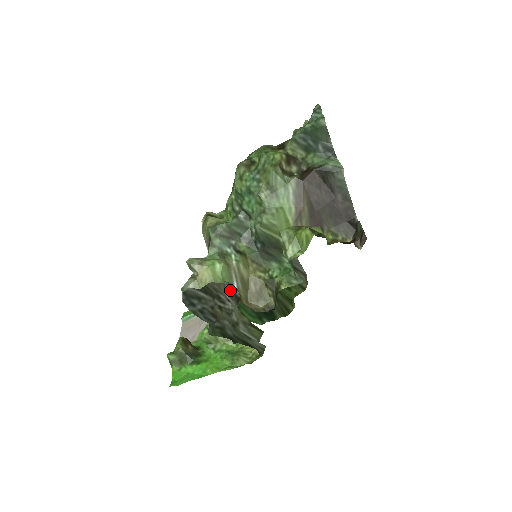
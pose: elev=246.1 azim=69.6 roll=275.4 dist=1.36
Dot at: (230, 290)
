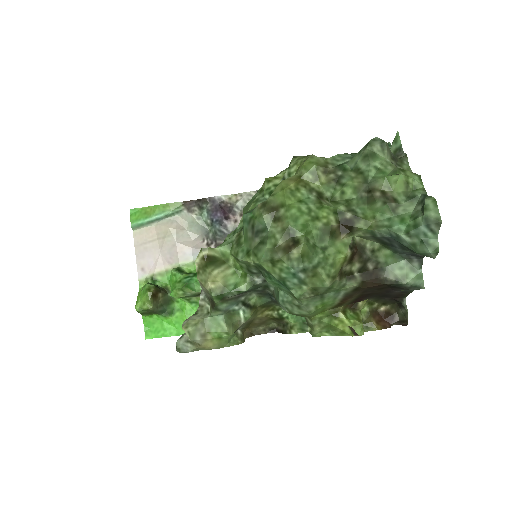
Dot at: occluded
